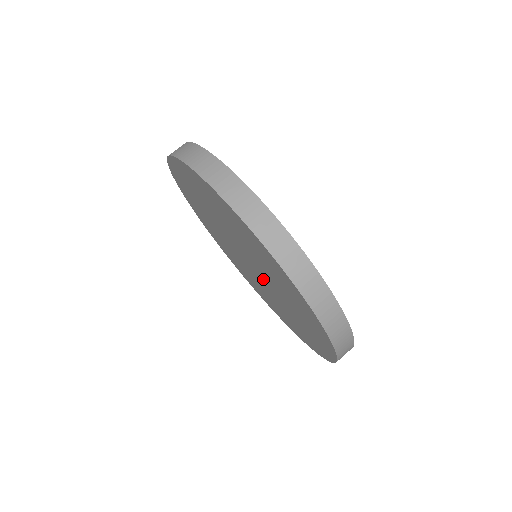
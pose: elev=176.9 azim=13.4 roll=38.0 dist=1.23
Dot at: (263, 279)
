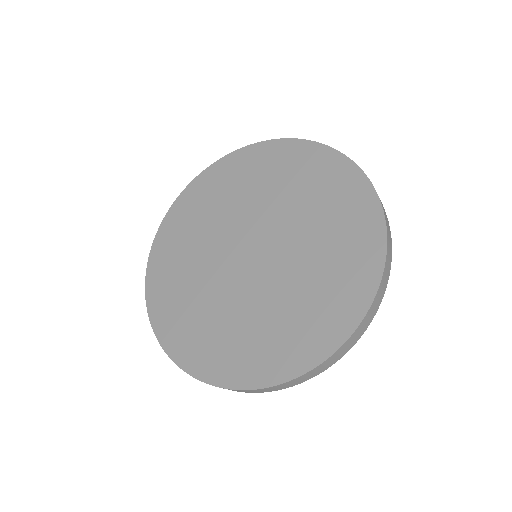
Dot at: (262, 270)
